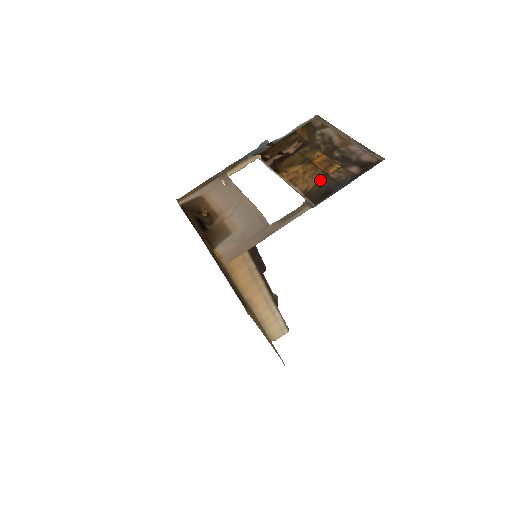
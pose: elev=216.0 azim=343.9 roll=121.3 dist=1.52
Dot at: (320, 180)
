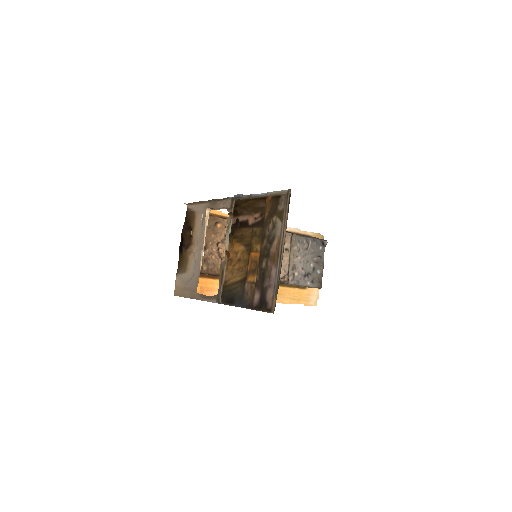
Dot at: (238, 281)
